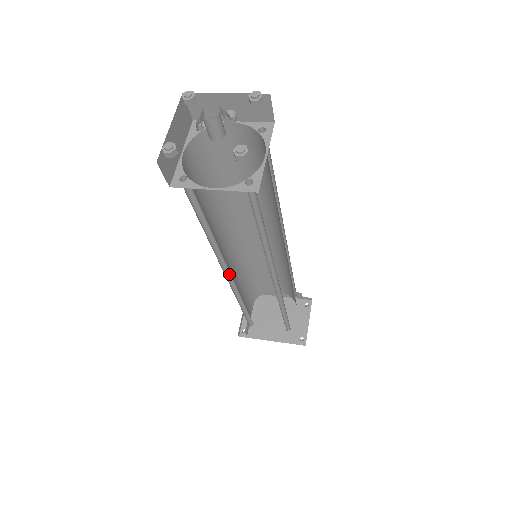
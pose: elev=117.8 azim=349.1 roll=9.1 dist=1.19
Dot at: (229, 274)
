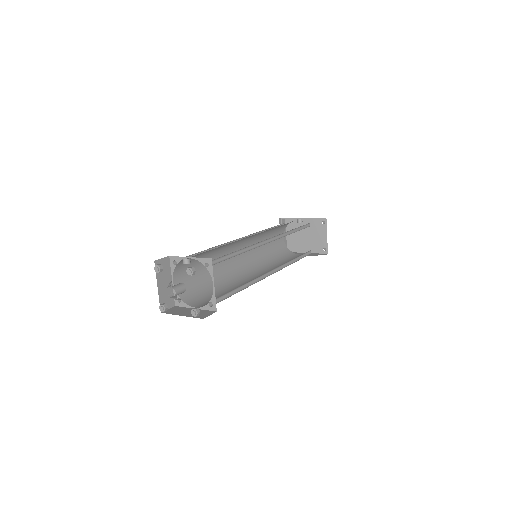
Dot at: (245, 268)
